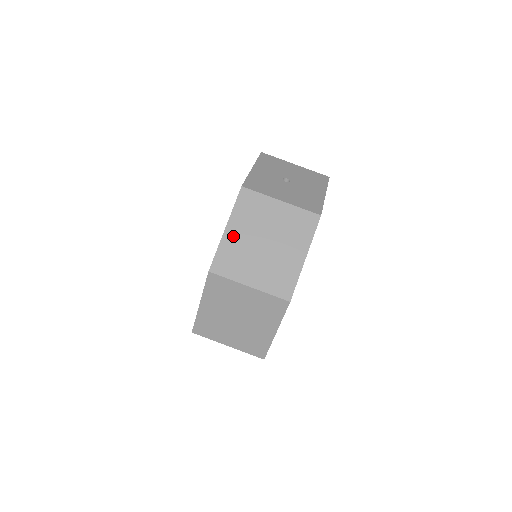
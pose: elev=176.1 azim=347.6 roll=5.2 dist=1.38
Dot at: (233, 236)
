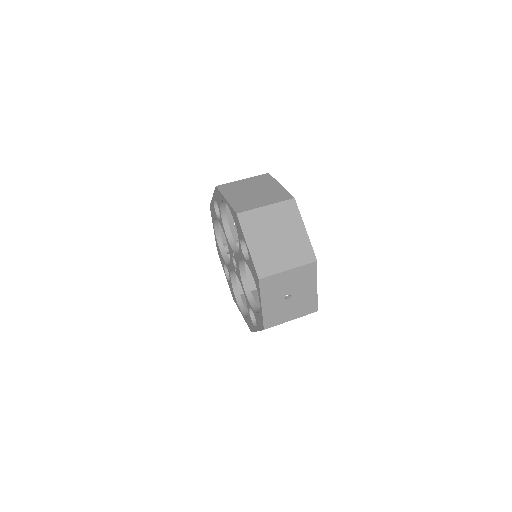
Dot at: (233, 199)
